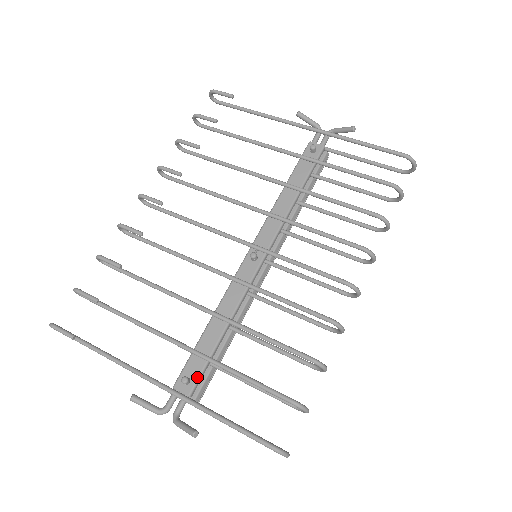
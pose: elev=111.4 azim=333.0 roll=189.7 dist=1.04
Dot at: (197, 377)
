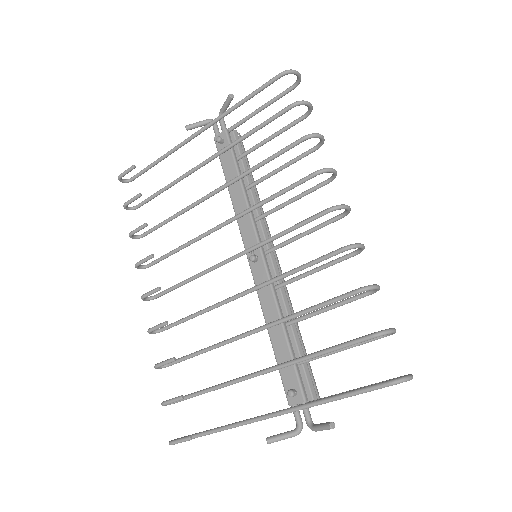
Dot at: (297, 383)
